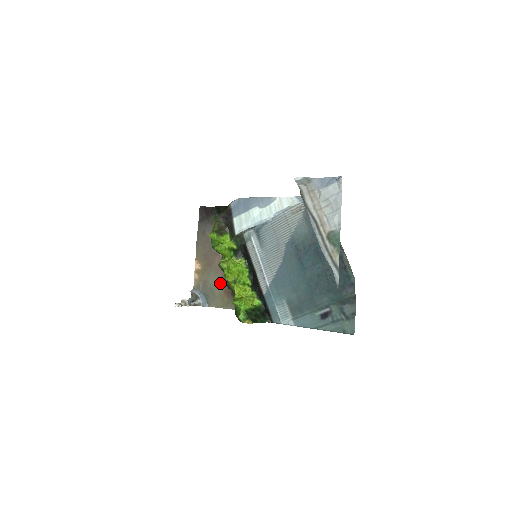
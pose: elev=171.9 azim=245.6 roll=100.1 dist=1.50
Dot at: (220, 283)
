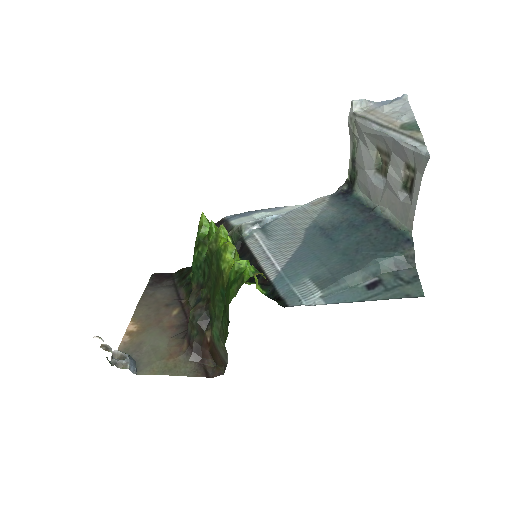
Dot at: (166, 344)
